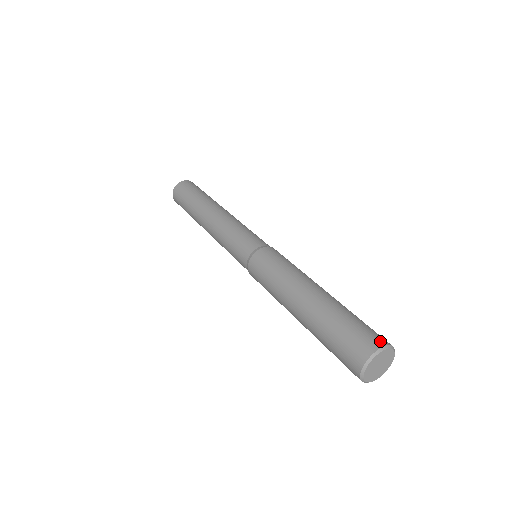
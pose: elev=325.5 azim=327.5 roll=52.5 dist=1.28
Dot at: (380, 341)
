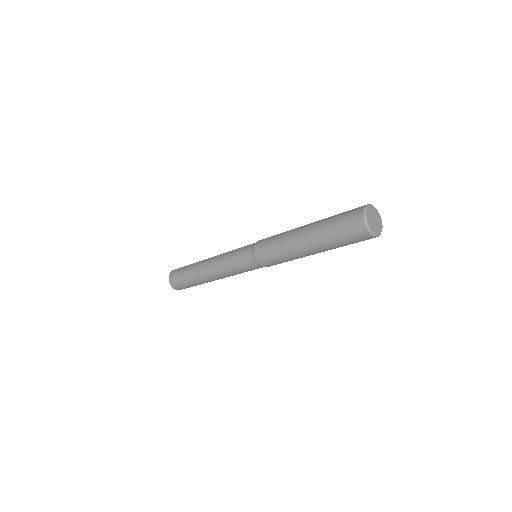
Dot at: occluded
